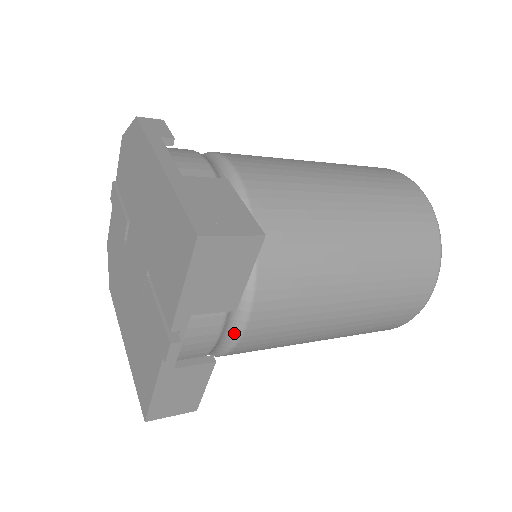
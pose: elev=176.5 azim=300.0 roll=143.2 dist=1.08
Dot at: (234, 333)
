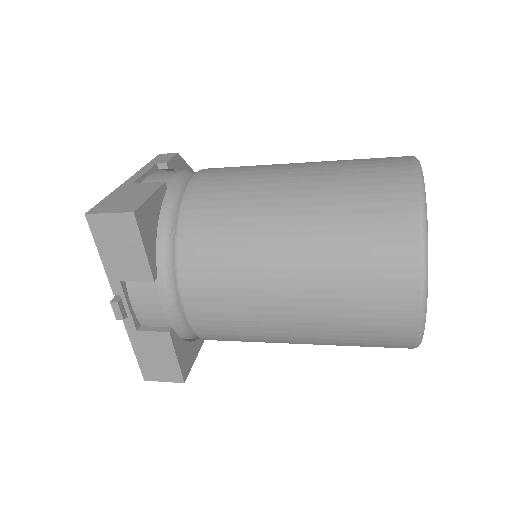
Dot at: (179, 308)
